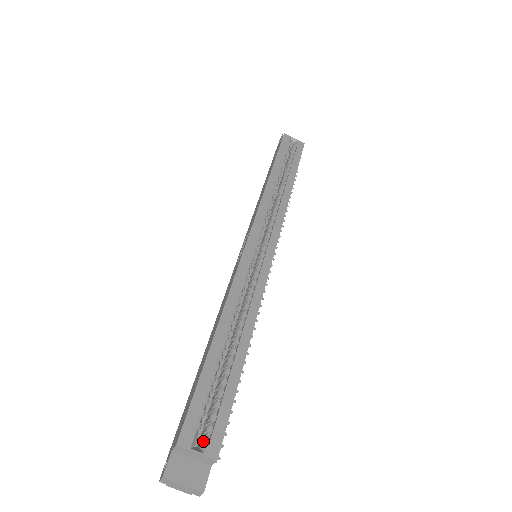
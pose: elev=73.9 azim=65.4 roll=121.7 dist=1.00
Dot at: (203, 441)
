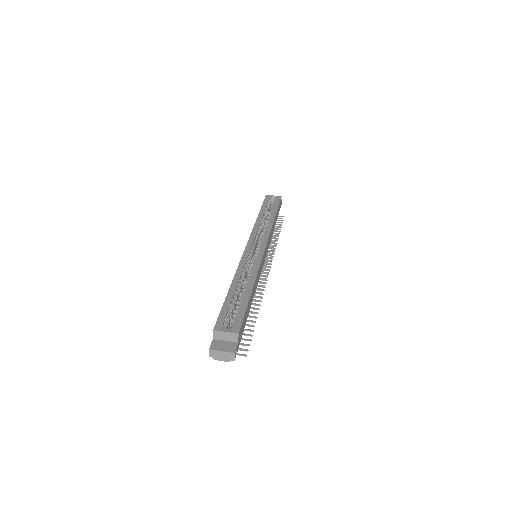
Dot at: (229, 328)
